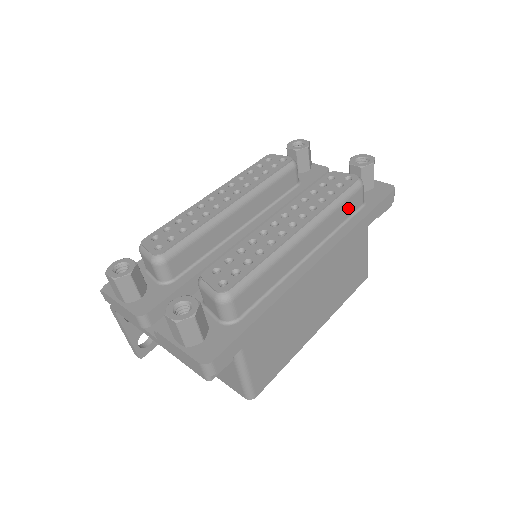
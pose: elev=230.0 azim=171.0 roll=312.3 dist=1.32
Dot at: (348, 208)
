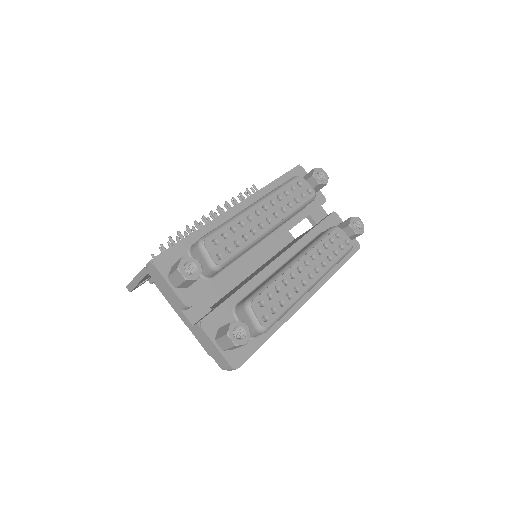
Dot at: occluded
